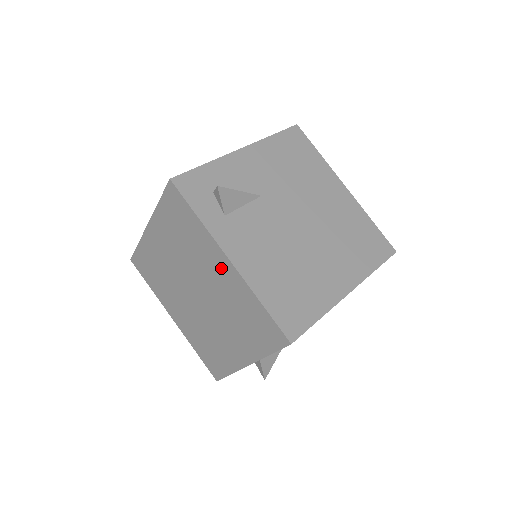
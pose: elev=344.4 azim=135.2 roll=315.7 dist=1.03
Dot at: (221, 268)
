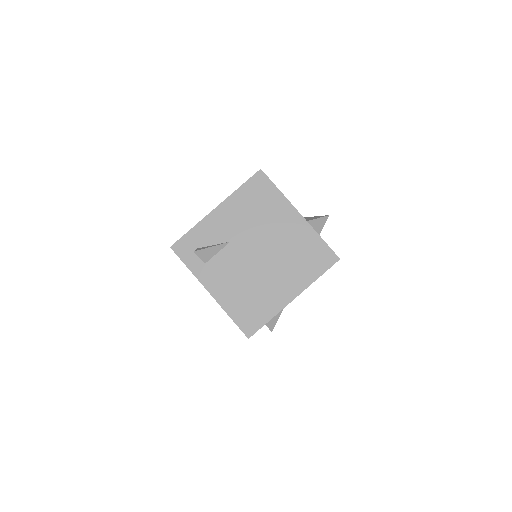
Dot at: occluded
